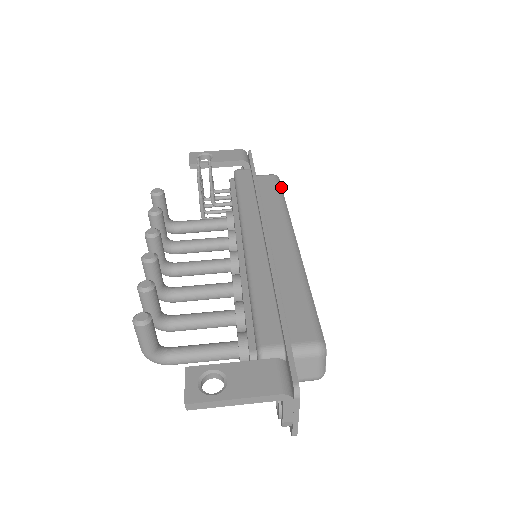
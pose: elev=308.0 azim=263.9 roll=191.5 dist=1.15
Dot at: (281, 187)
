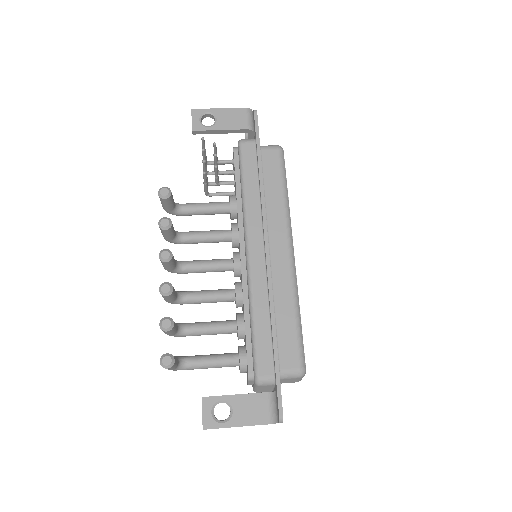
Dot at: occluded
